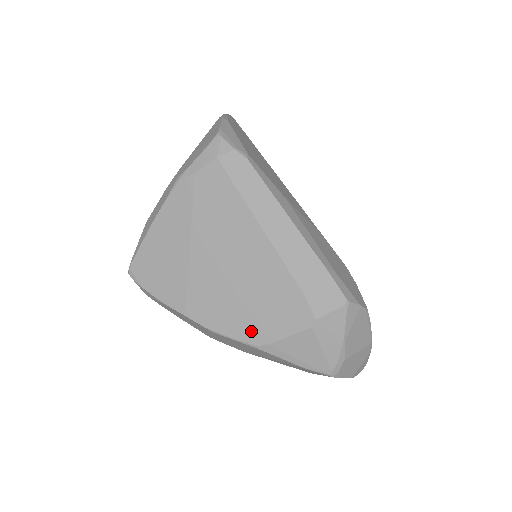
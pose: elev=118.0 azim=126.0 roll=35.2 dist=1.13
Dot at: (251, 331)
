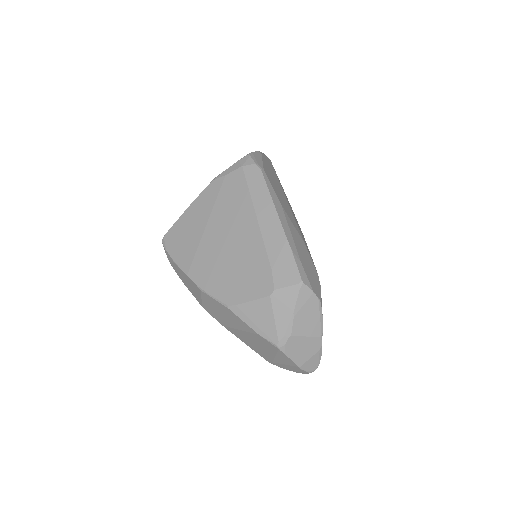
Dot at: (228, 293)
